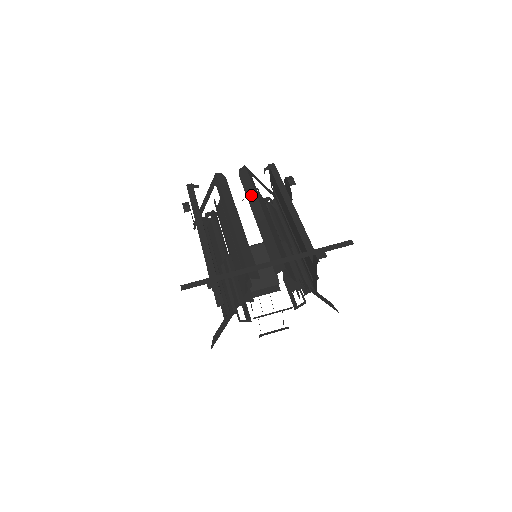
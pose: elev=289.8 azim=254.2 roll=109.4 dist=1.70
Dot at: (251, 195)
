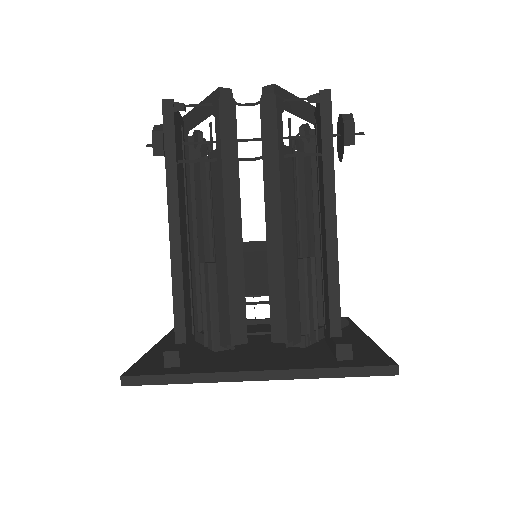
Dot at: (270, 166)
